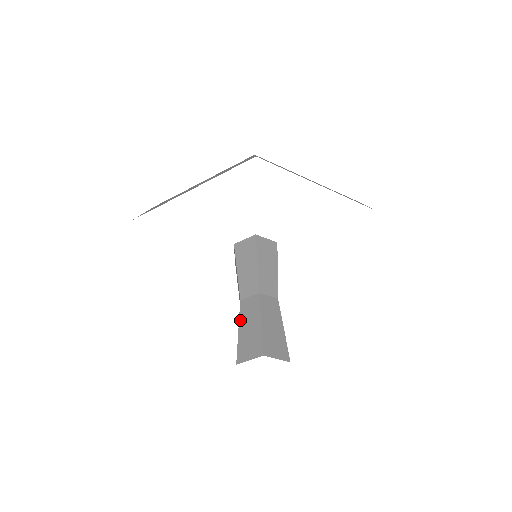
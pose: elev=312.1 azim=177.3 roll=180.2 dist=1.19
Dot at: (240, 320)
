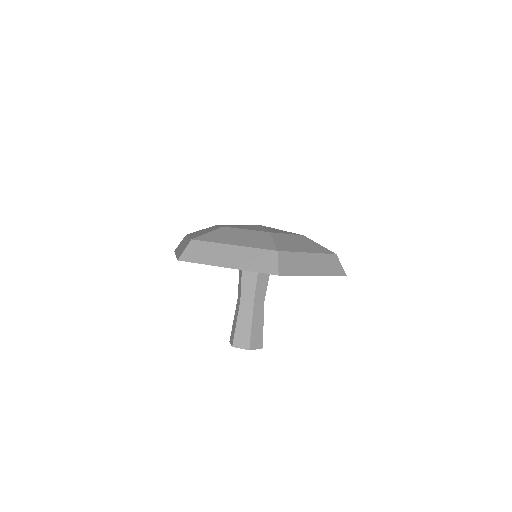
Dot at: (238, 316)
